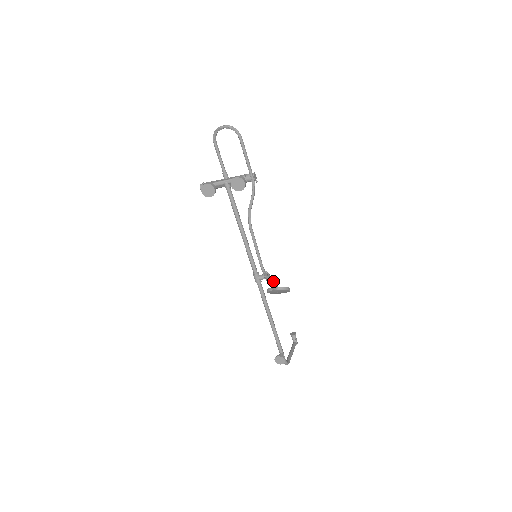
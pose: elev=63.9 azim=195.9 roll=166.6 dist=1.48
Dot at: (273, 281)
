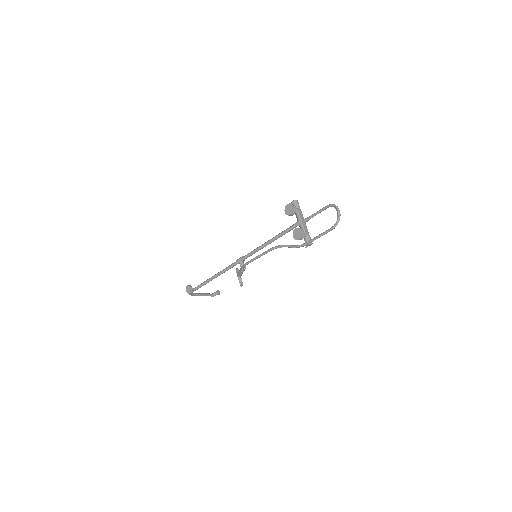
Dot at: (242, 273)
